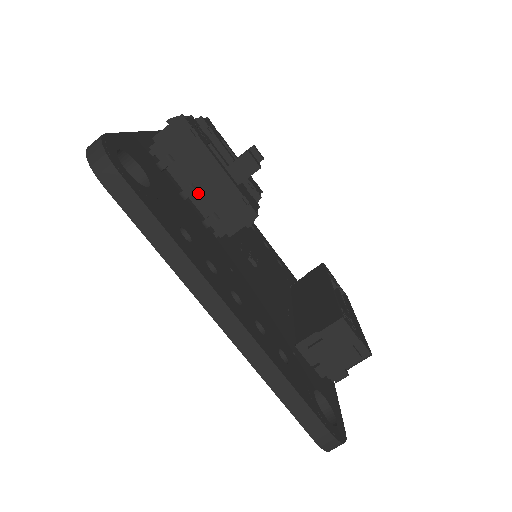
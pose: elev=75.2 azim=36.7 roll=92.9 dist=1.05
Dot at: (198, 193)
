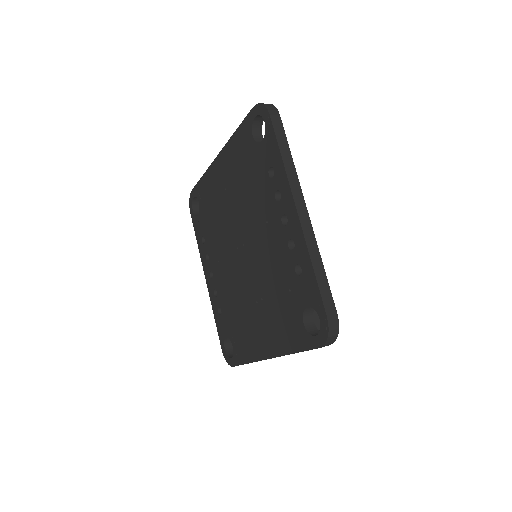
Dot at: occluded
